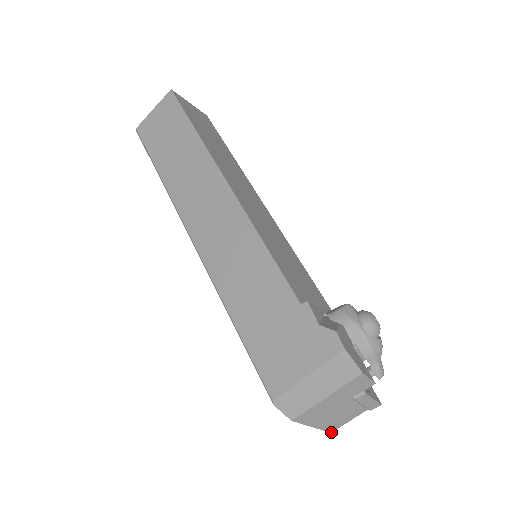
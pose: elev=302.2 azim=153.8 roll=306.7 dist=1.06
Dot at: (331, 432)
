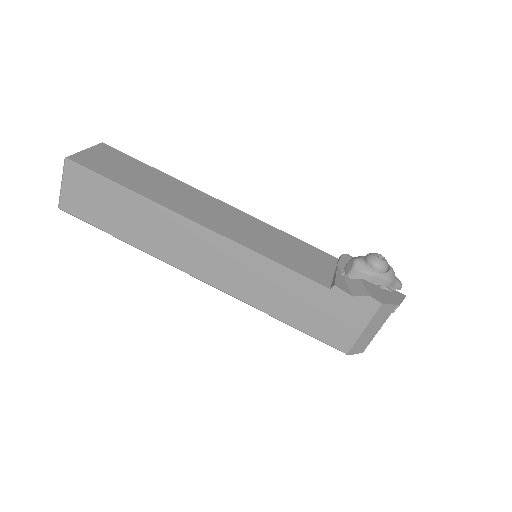
Dot at: occluded
